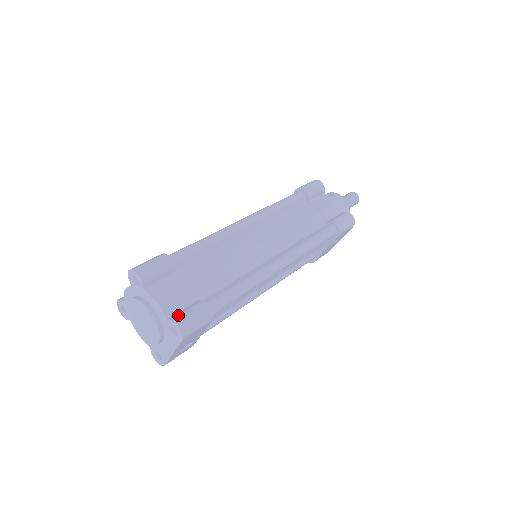
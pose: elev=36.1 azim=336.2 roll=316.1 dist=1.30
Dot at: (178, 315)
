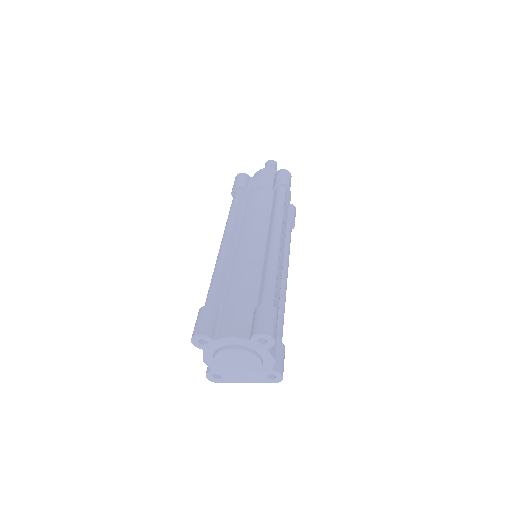
Dot at: (279, 365)
